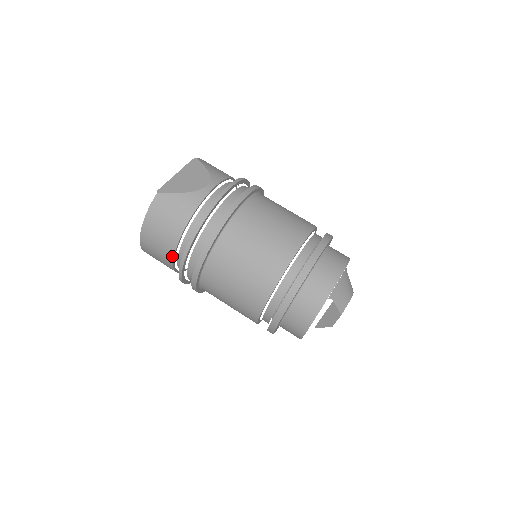
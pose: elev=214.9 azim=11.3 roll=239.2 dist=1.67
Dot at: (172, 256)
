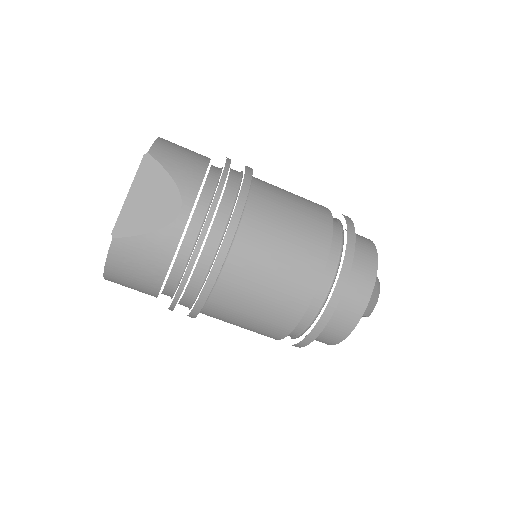
Dot at: (154, 296)
